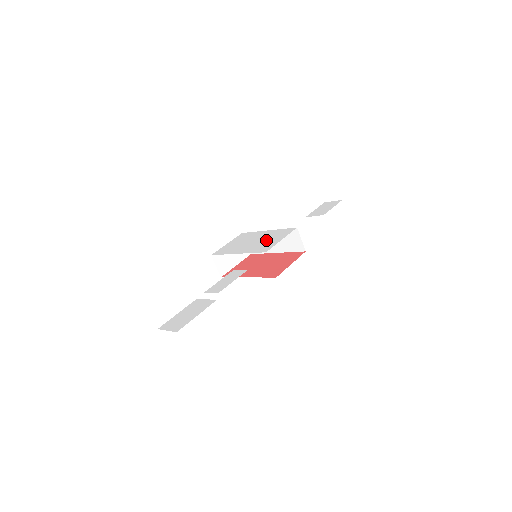
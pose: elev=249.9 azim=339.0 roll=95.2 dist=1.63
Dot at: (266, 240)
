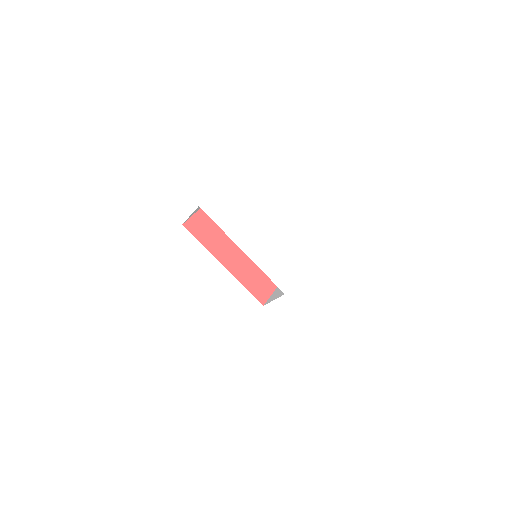
Dot at: (282, 247)
